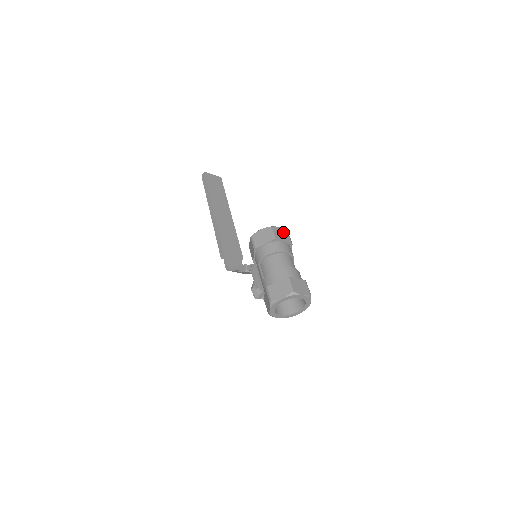
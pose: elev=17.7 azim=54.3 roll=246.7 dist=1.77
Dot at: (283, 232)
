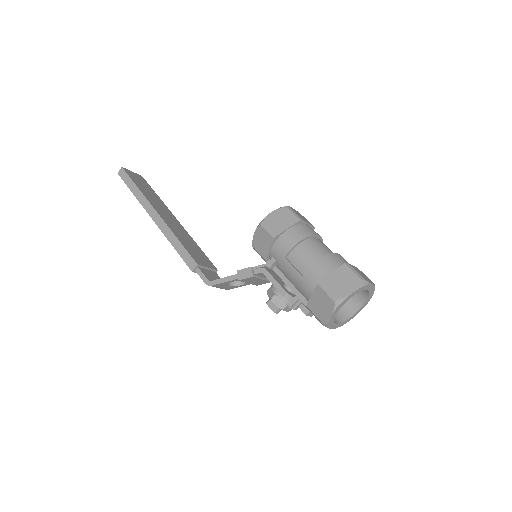
Dot at: (299, 214)
